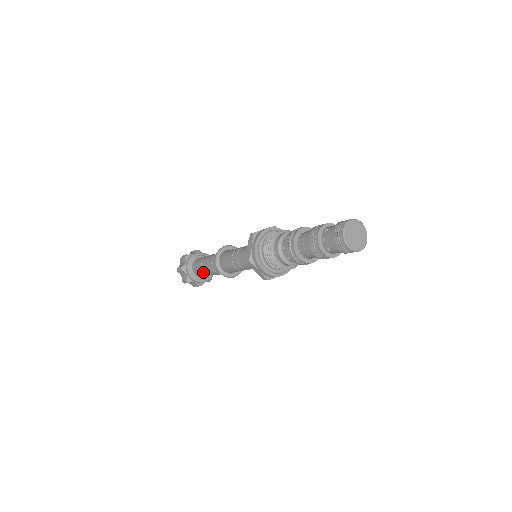
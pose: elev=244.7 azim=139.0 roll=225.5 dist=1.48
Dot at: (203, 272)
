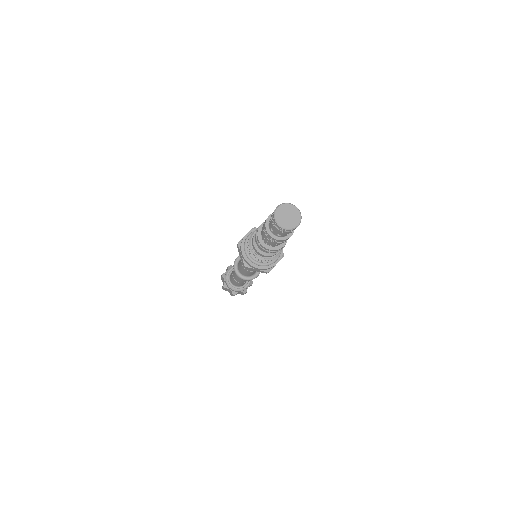
Dot at: (238, 283)
